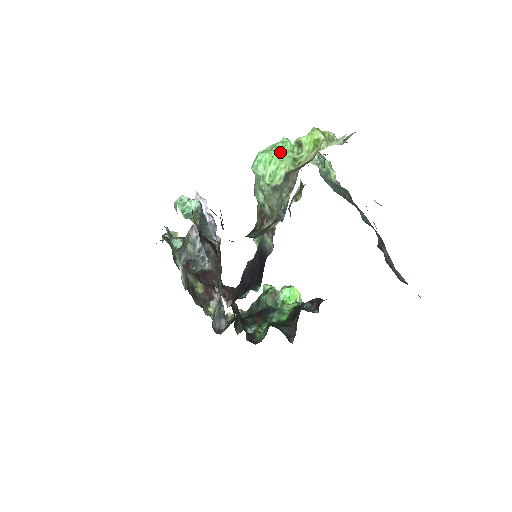
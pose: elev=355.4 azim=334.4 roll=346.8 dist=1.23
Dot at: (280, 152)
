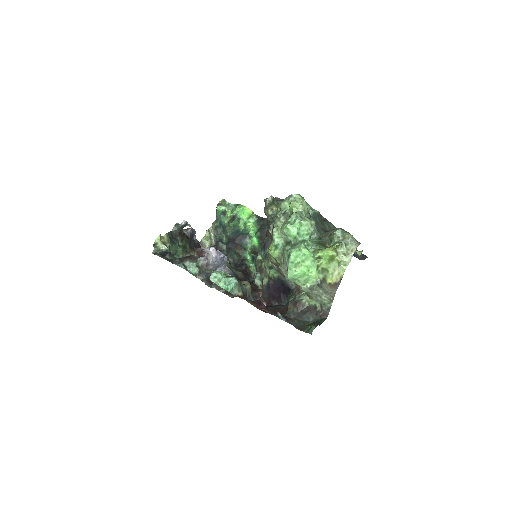
Dot at: (306, 265)
